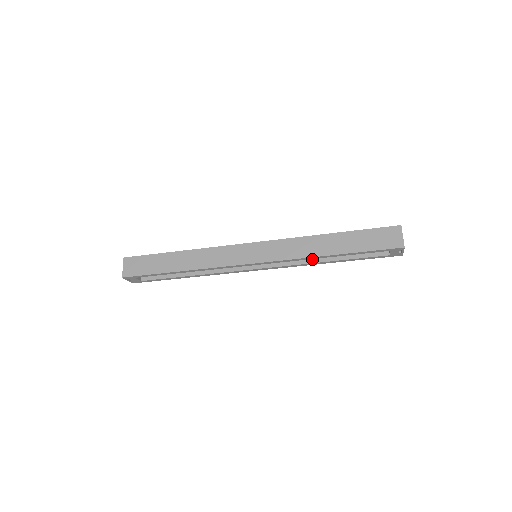
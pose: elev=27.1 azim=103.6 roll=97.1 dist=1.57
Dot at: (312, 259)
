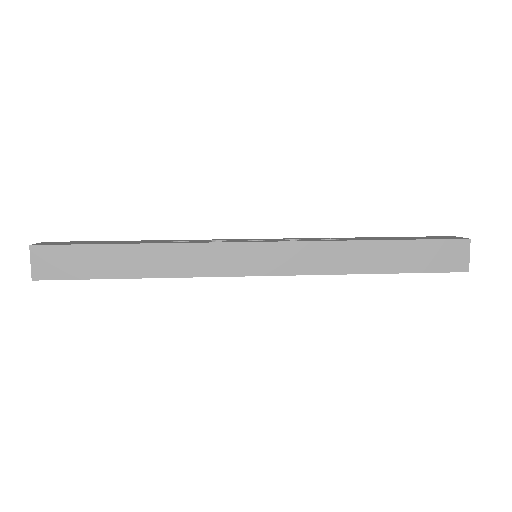
Dot at: occluded
